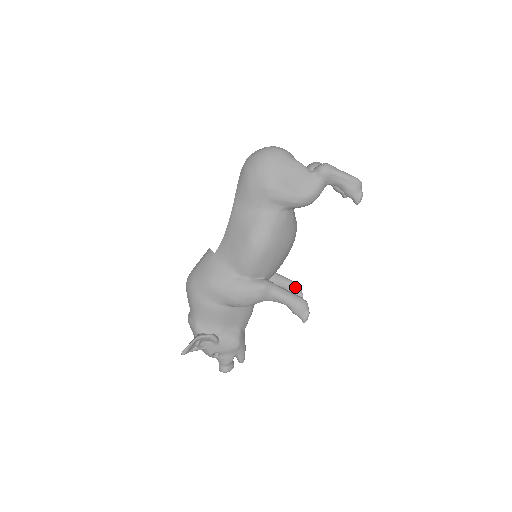
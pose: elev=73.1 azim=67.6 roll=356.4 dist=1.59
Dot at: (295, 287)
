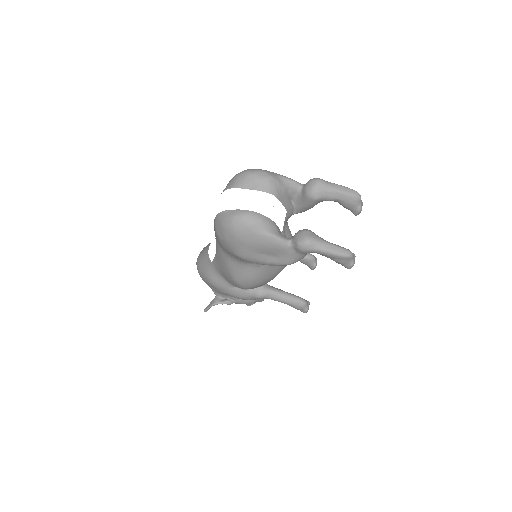
Dot at: (307, 260)
